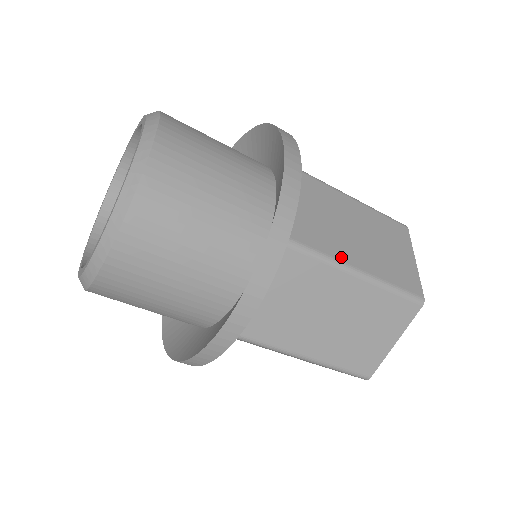
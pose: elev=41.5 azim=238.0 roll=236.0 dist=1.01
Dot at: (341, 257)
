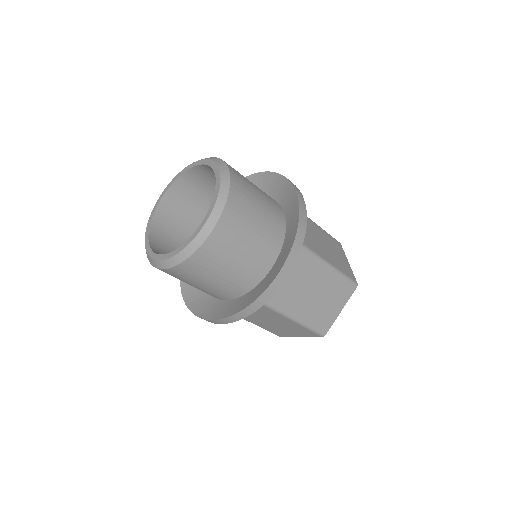
Dot at: (319, 254)
